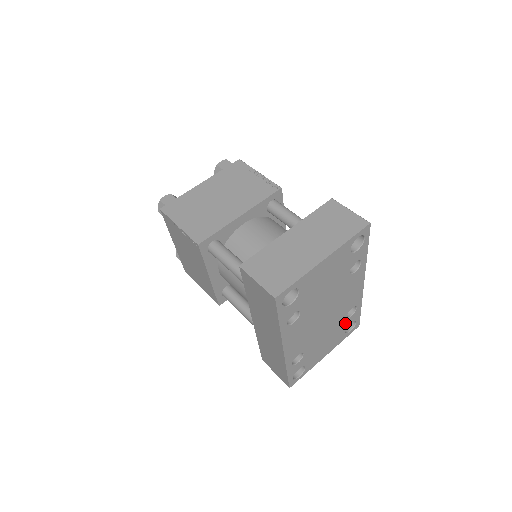
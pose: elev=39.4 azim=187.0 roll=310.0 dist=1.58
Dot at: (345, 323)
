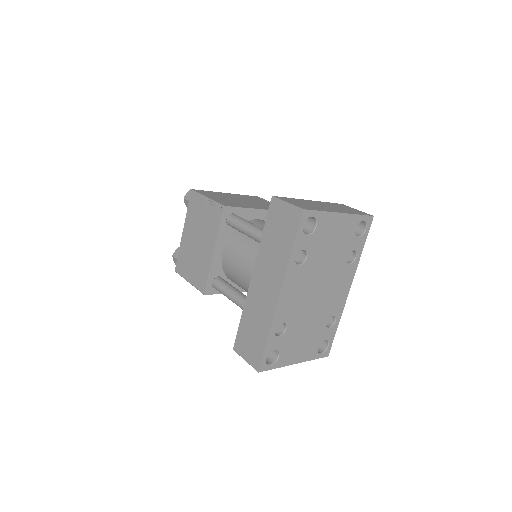
Dot at: (322, 332)
